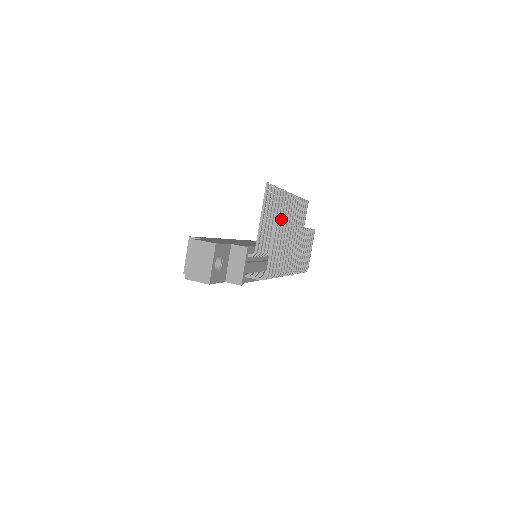
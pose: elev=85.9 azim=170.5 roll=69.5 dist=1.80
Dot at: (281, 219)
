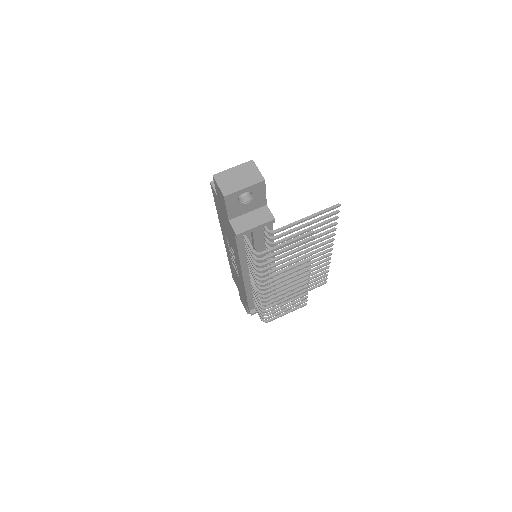
Dot at: occluded
